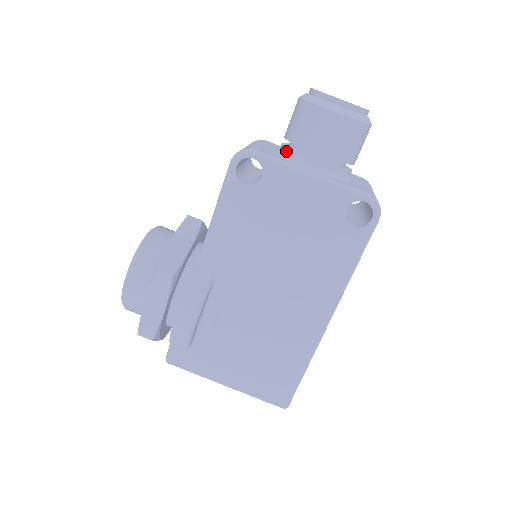
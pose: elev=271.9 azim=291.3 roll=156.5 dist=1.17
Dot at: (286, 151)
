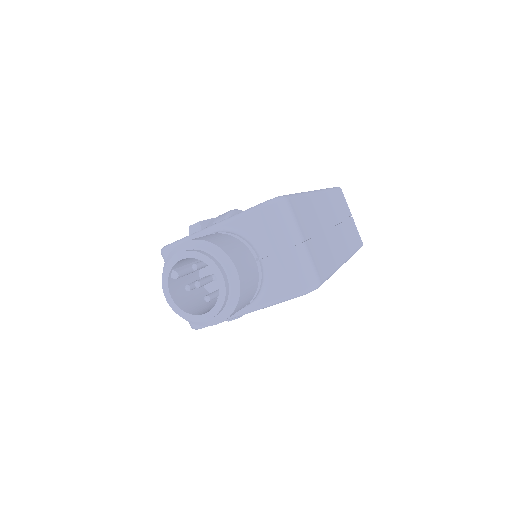
Dot at: occluded
